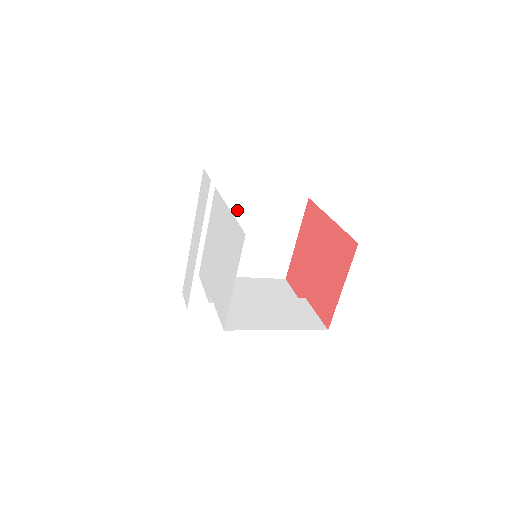
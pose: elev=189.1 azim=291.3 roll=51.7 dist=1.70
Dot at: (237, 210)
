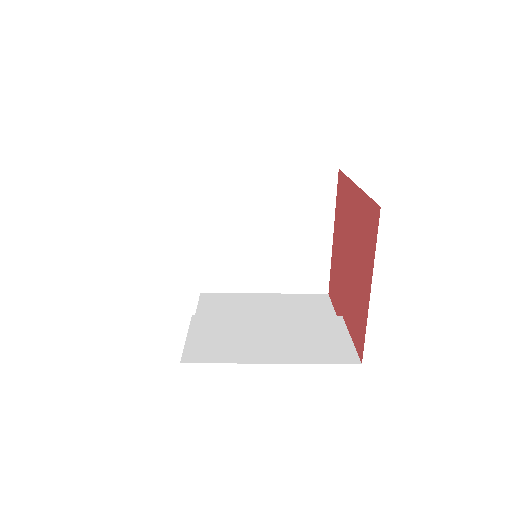
Dot at: (234, 197)
